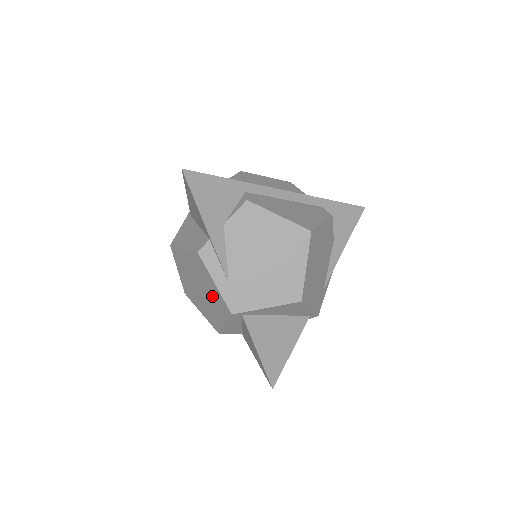
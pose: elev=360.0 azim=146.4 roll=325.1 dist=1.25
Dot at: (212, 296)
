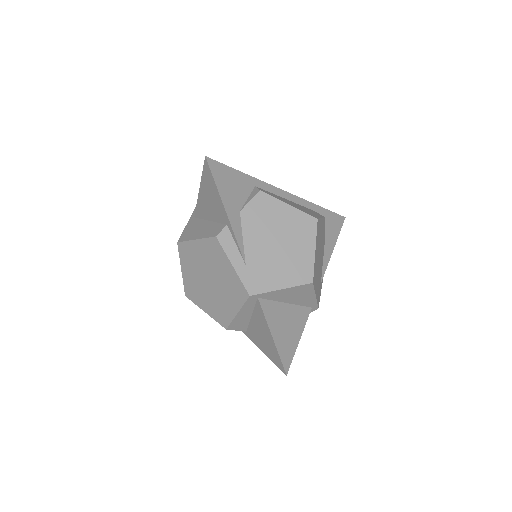
Dot at: (226, 283)
